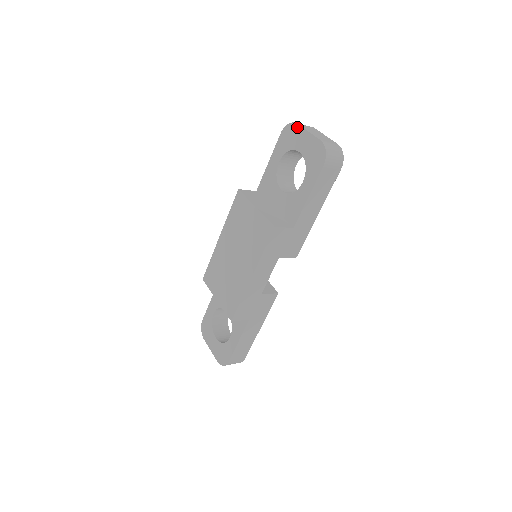
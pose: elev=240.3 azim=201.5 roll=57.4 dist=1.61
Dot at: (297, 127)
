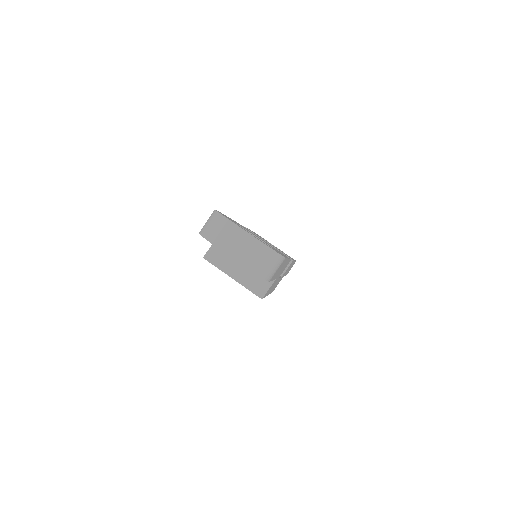
Dot at: (214, 245)
